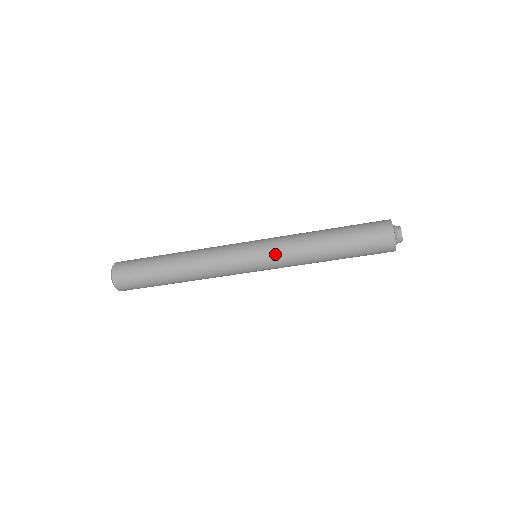
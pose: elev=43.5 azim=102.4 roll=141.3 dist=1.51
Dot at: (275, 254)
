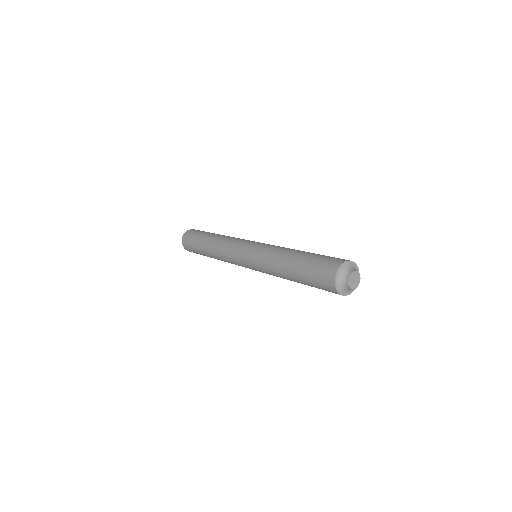
Dot at: (256, 261)
